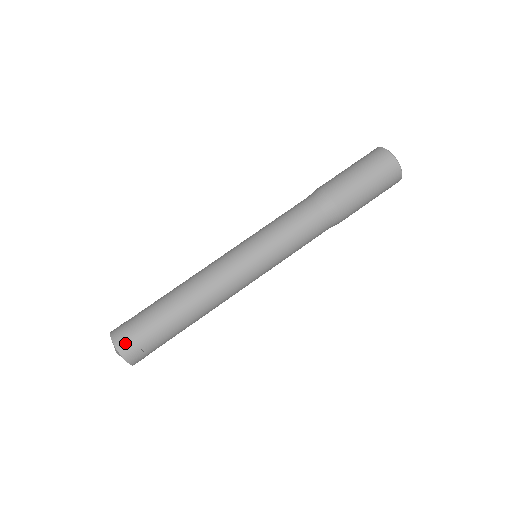
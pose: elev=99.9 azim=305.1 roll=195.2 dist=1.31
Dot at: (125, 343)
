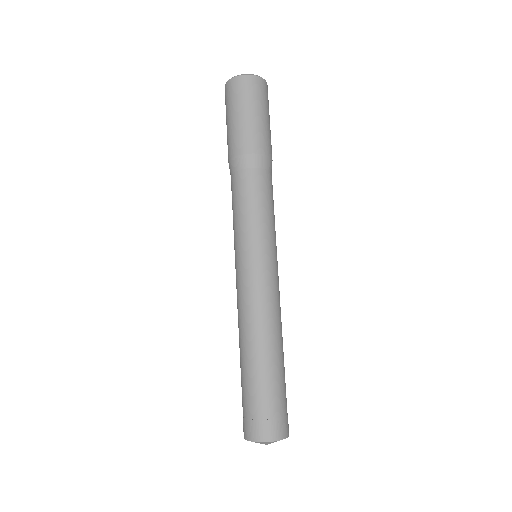
Dot at: (278, 429)
